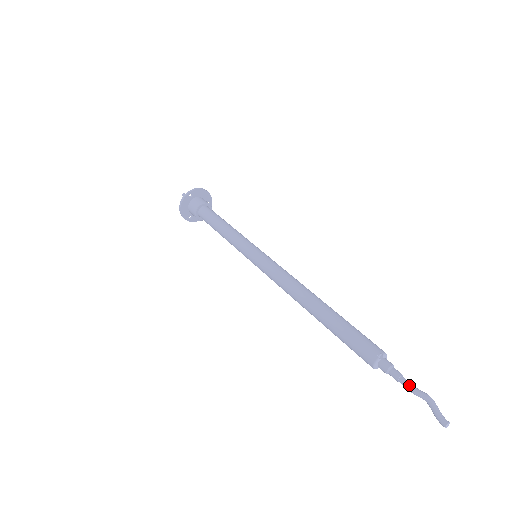
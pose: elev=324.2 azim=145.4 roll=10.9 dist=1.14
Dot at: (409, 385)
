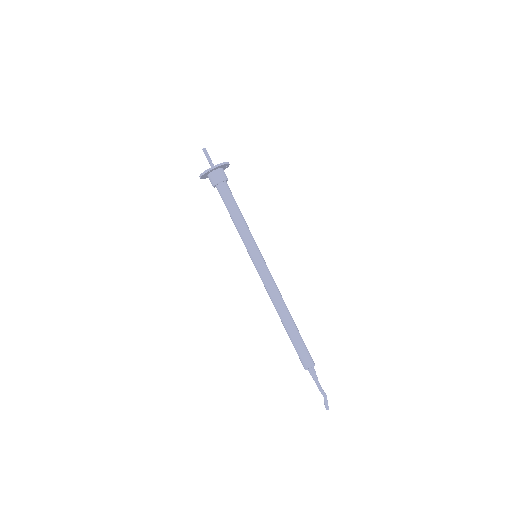
Dot at: (319, 387)
